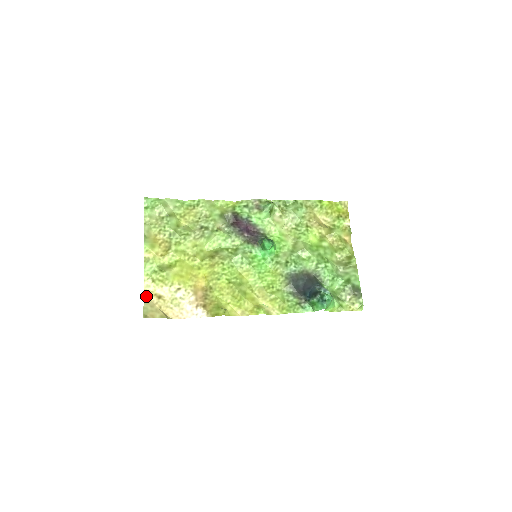
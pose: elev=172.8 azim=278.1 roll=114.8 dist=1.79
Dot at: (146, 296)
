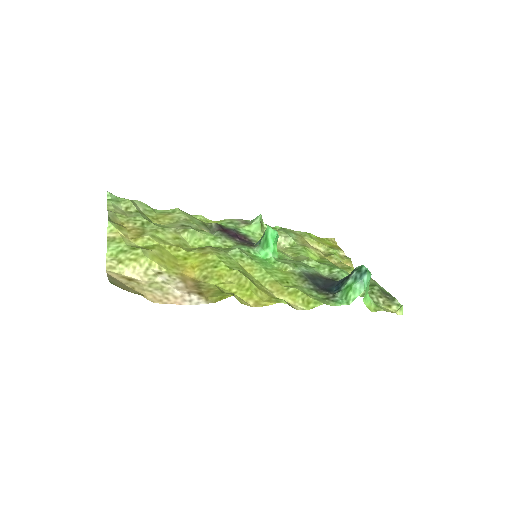
Dot at: (109, 275)
